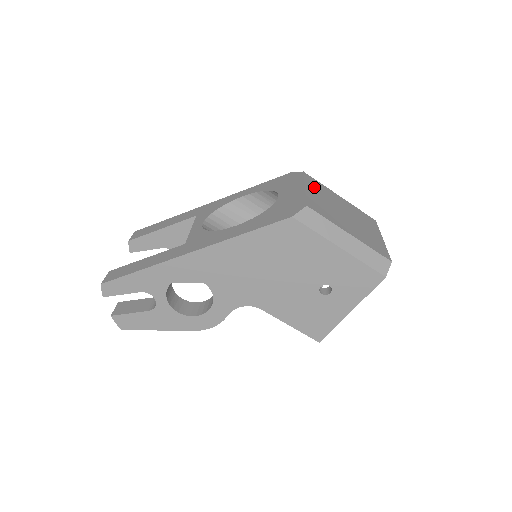
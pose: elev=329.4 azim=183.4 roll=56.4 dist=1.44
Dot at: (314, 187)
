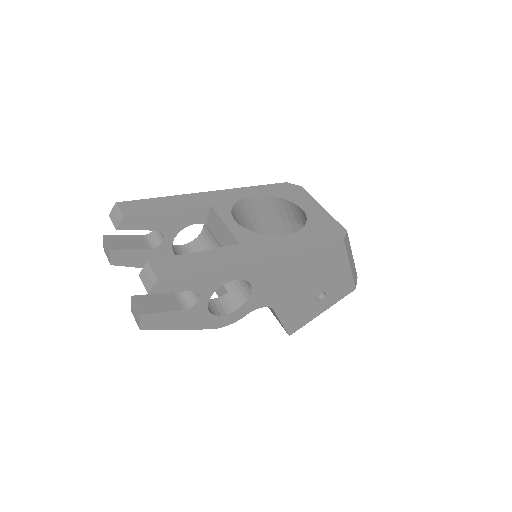
Dot at: occluded
